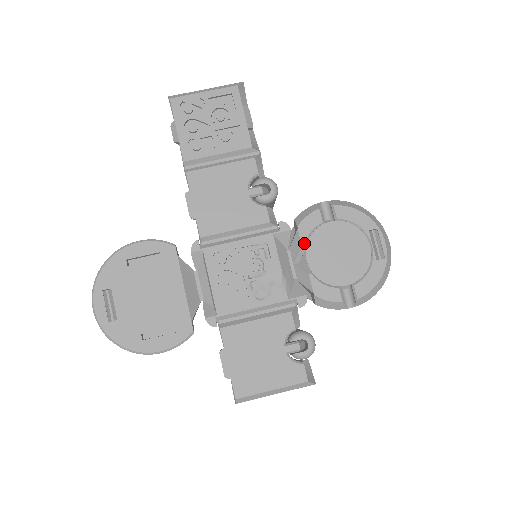
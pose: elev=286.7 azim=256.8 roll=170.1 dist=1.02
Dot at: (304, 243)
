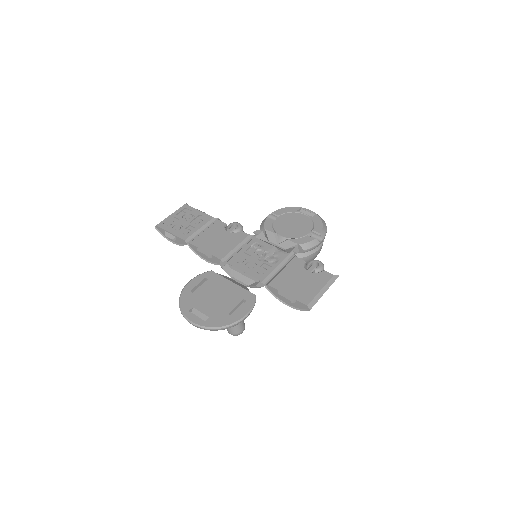
Dot at: (273, 231)
